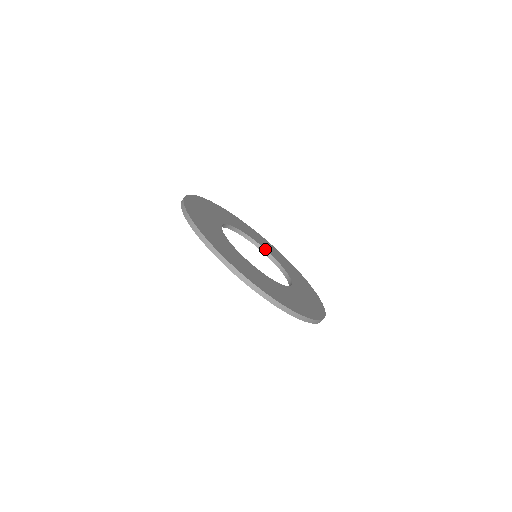
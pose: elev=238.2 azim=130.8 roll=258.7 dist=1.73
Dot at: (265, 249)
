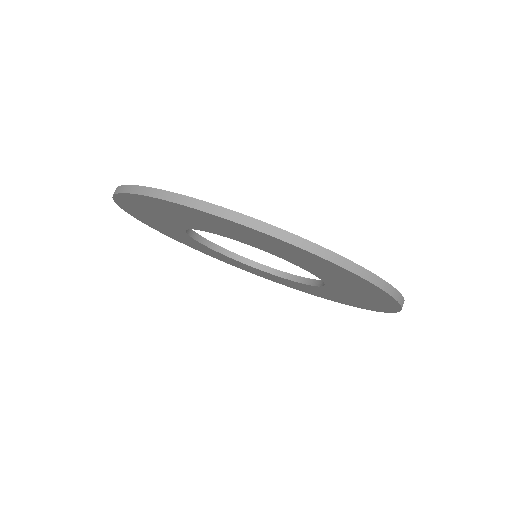
Dot at: (278, 270)
